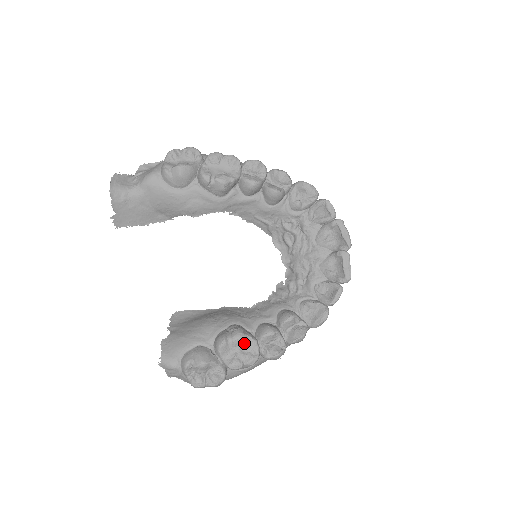
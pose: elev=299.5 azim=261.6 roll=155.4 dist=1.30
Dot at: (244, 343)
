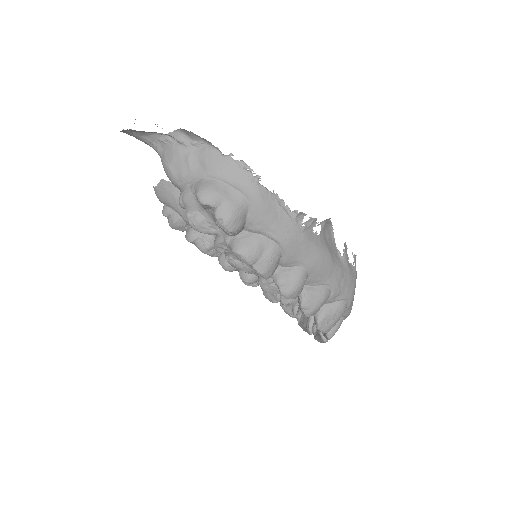
Dot at: occluded
